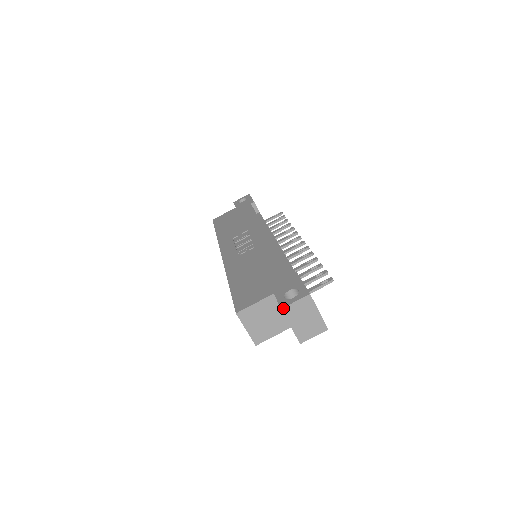
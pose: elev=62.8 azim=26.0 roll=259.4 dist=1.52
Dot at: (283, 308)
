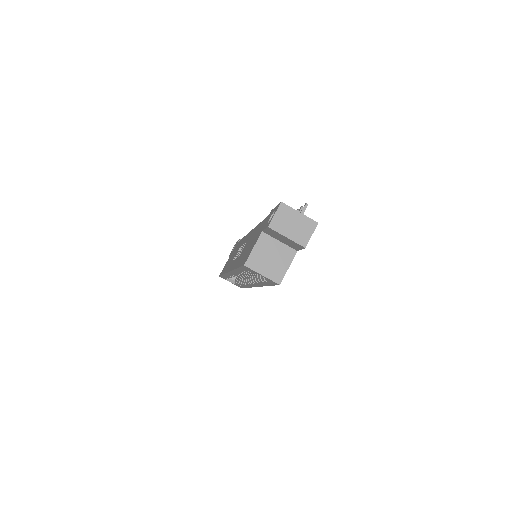
Dot at: (269, 225)
